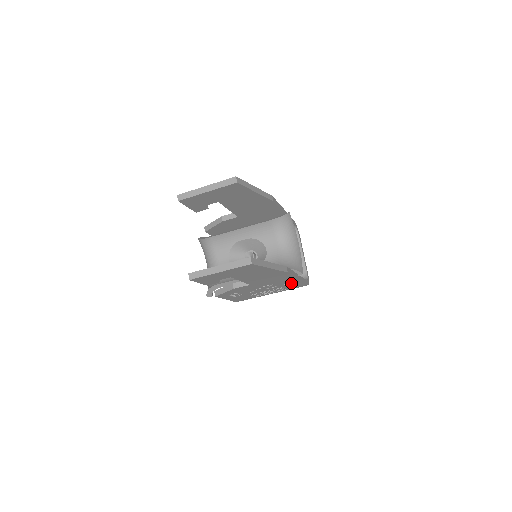
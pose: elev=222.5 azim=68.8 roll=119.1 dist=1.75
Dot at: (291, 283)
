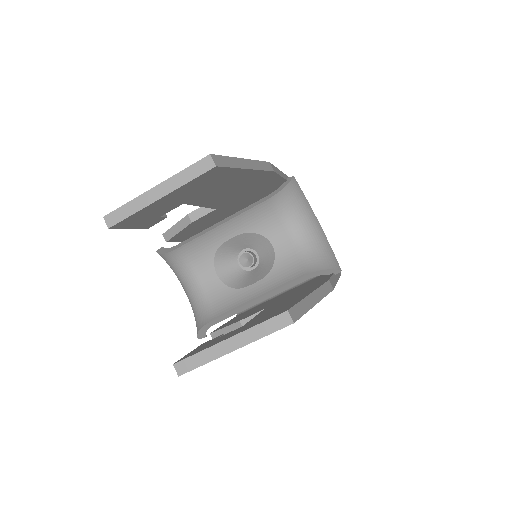
Dot at: occluded
